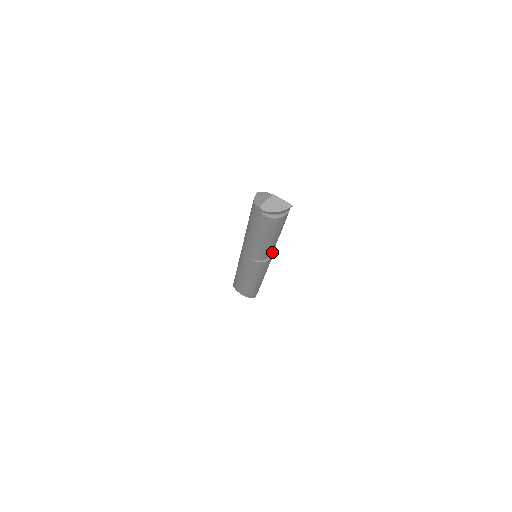
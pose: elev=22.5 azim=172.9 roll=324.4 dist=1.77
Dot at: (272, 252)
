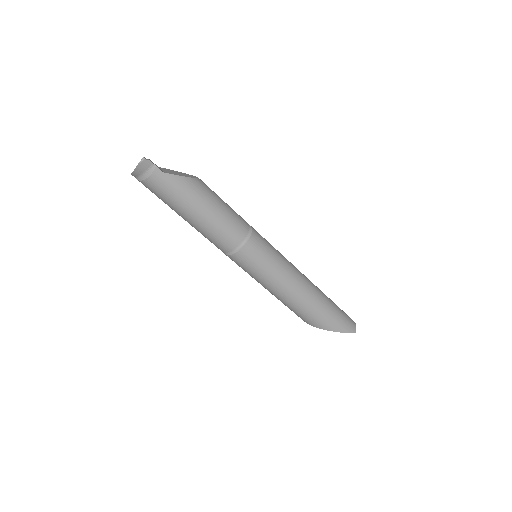
Dot at: (239, 239)
